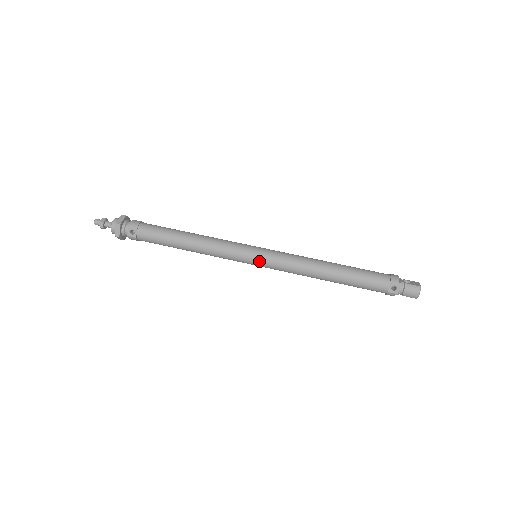
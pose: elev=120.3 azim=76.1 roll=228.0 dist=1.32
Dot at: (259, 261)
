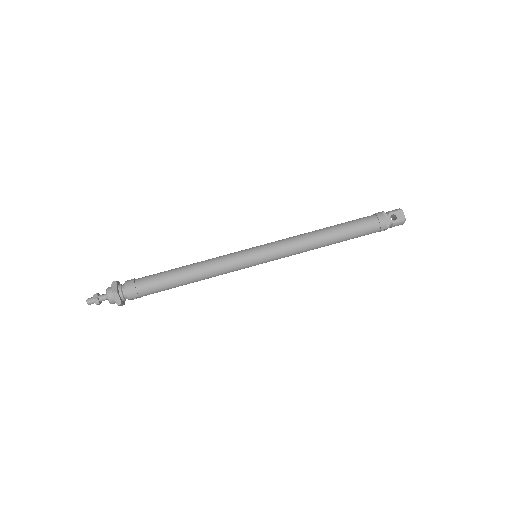
Dot at: occluded
